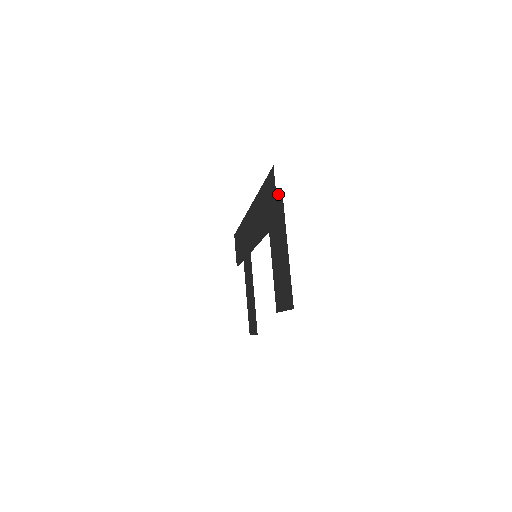
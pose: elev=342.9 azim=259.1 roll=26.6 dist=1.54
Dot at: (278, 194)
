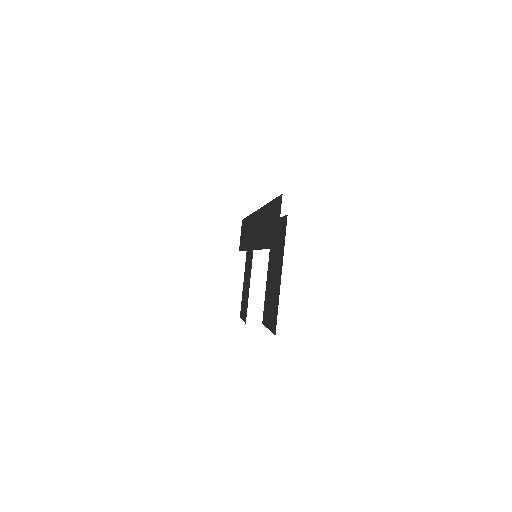
Dot at: (283, 217)
